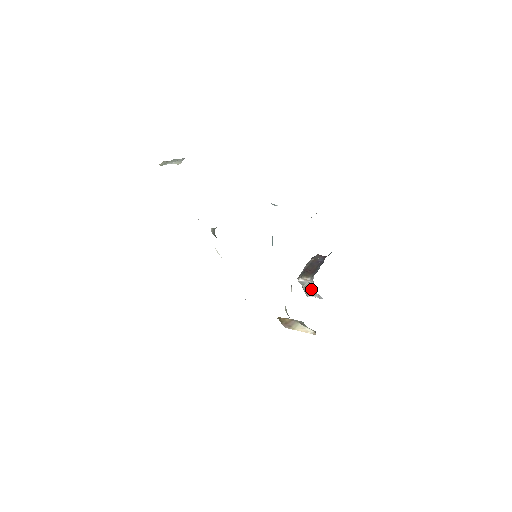
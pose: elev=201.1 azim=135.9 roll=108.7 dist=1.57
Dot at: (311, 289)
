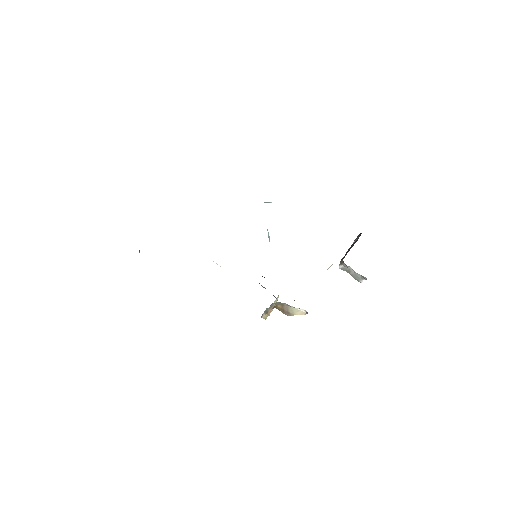
Dot at: (354, 272)
